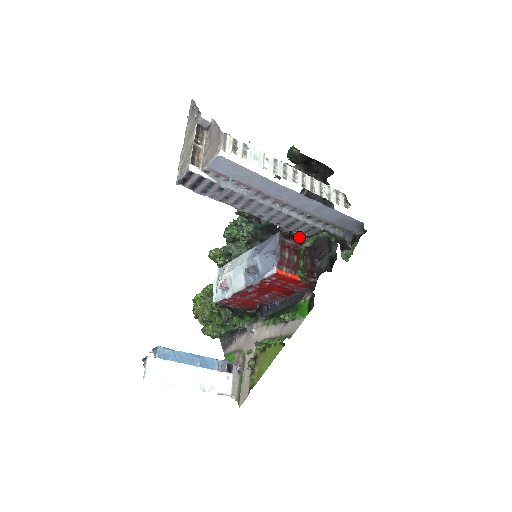
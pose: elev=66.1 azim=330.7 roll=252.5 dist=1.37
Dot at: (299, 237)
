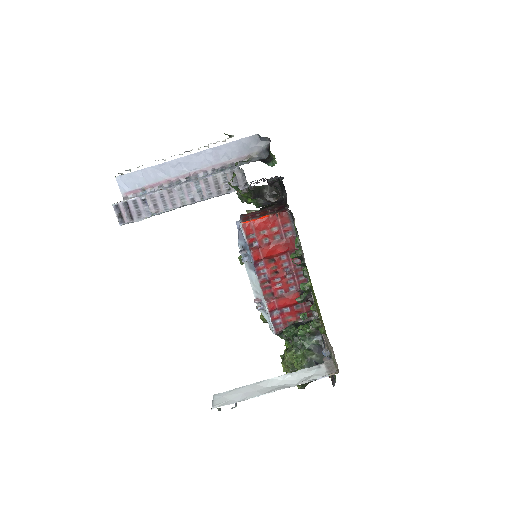
Dot at: occluded
